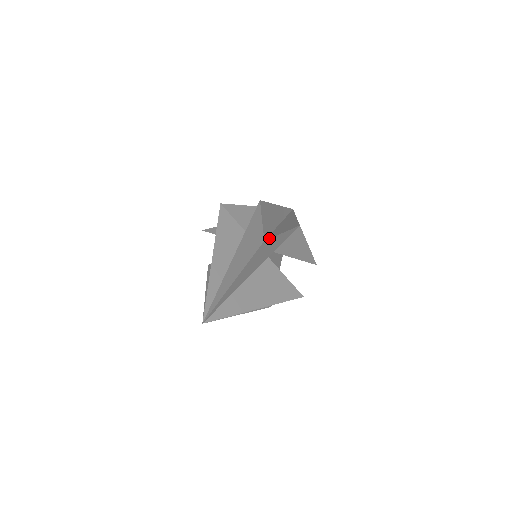
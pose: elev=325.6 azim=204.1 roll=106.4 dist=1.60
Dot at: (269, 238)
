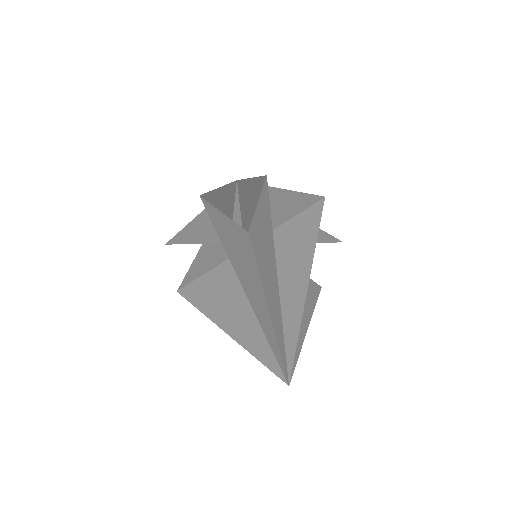
Dot at: (277, 226)
